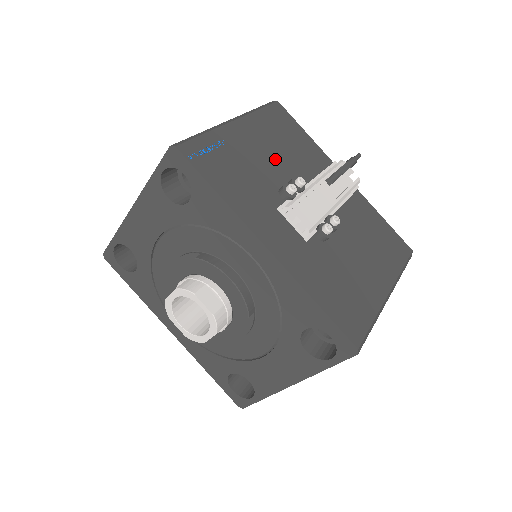
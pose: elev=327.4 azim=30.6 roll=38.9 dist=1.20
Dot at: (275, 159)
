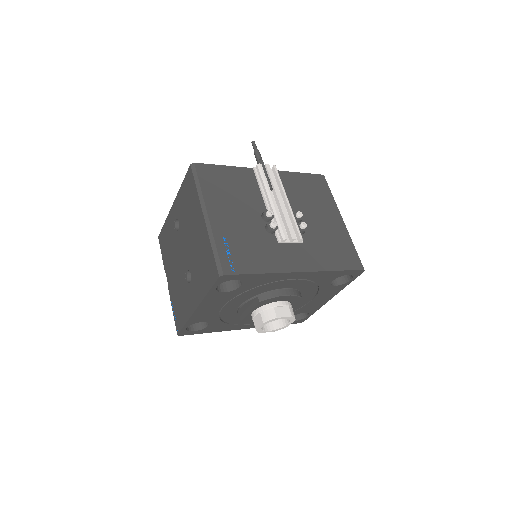
Dot at: (243, 212)
